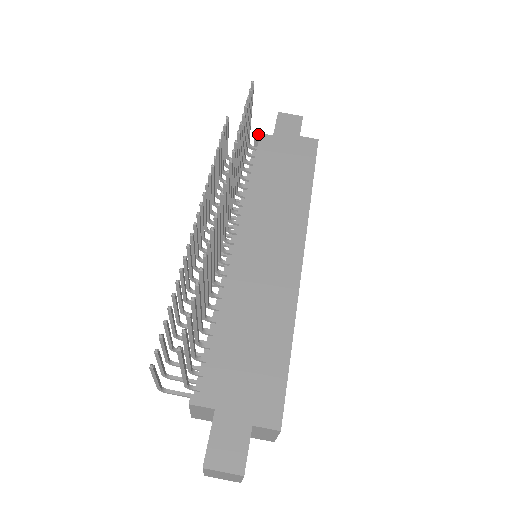
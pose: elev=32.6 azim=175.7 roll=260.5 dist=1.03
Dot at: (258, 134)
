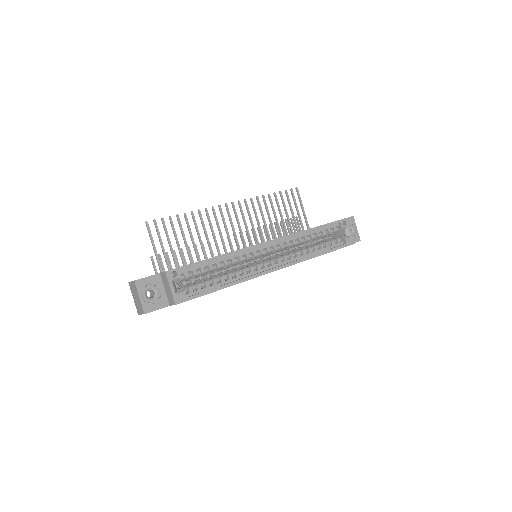
Dot at: occluded
